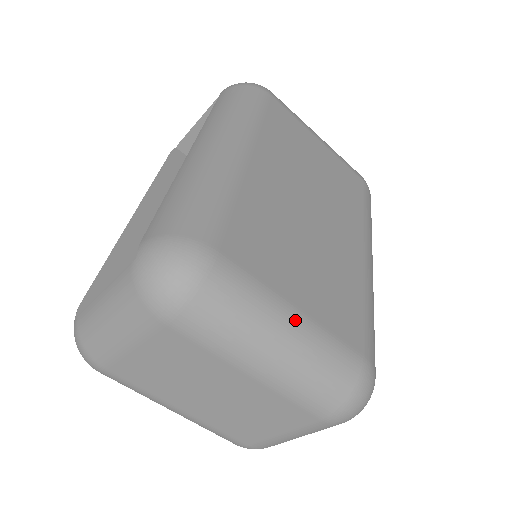
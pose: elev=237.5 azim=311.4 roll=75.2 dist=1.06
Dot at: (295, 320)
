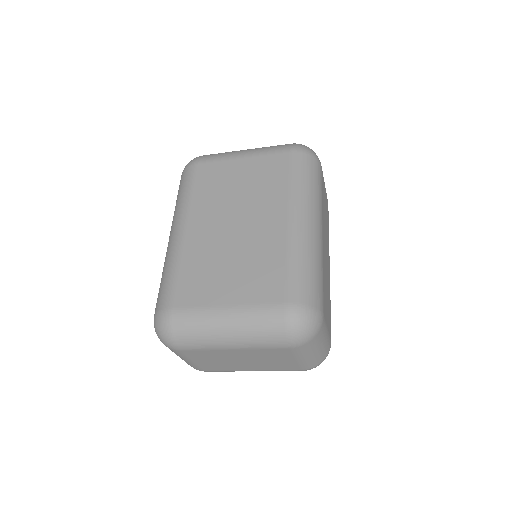
Dot at: (227, 313)
